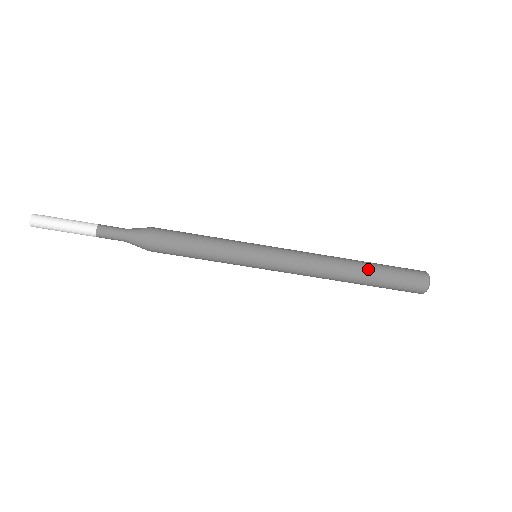
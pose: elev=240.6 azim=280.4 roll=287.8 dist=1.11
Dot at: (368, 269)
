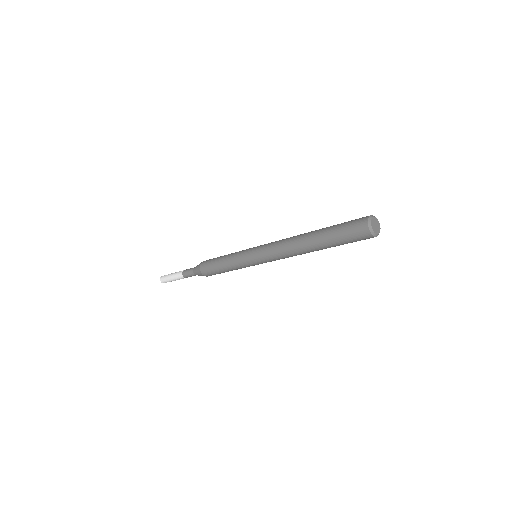
Dot at: (319, 242)
